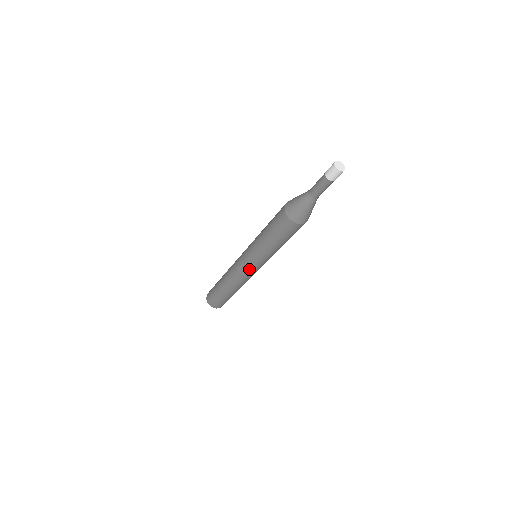
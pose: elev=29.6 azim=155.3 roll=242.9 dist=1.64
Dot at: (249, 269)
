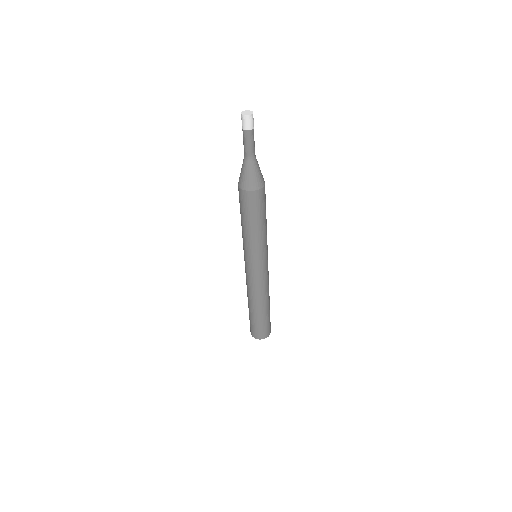
Dot at: (248, 268)
